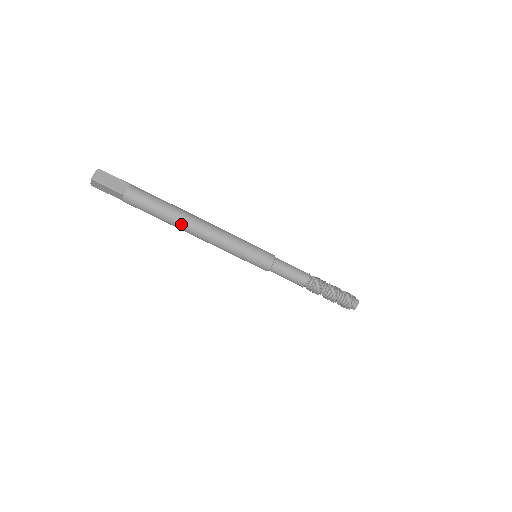
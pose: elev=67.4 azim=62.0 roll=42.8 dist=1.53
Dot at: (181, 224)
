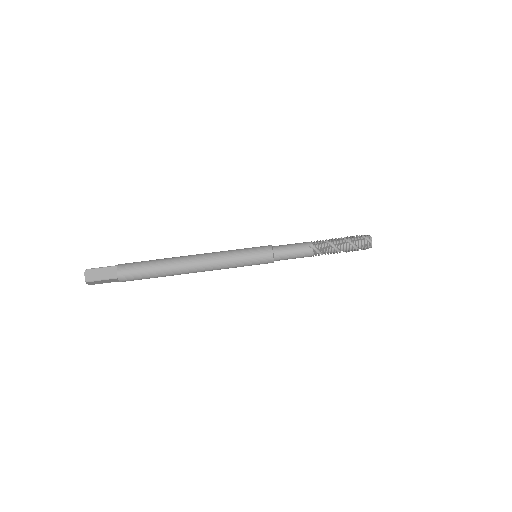
Dot at: (175, 259)
